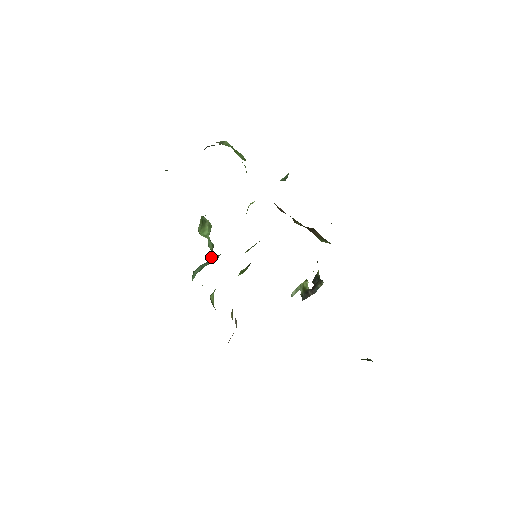
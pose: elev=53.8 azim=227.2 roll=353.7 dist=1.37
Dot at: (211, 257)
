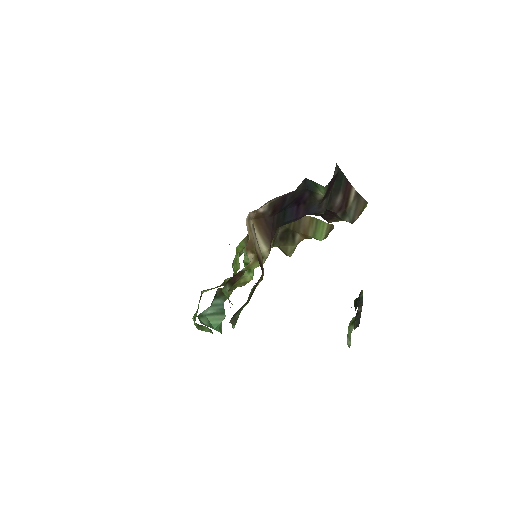
Dot at: (221, 331)
